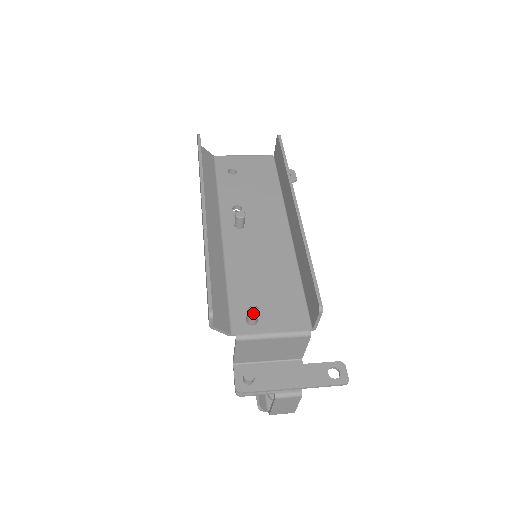
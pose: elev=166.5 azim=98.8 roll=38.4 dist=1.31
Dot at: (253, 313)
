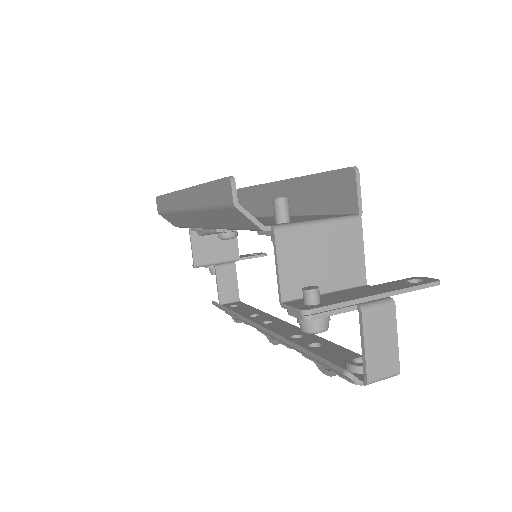
Dot at: (281, 197)
